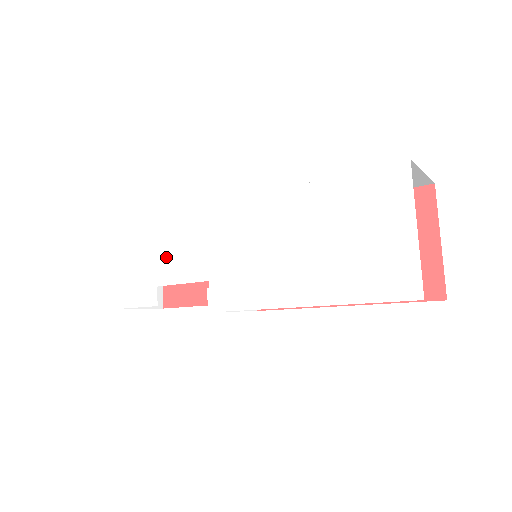
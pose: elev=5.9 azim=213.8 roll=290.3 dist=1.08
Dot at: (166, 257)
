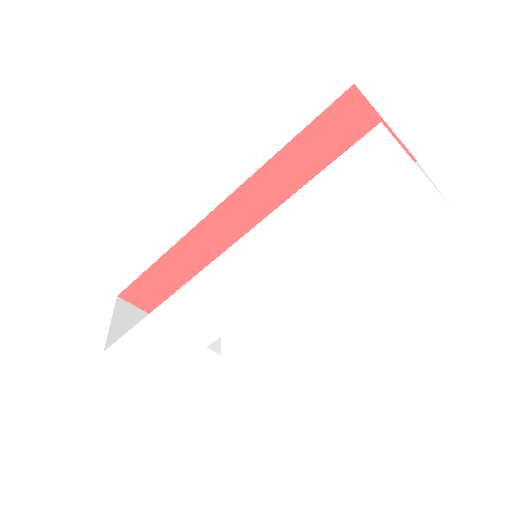
Dot at: (193, 328)
